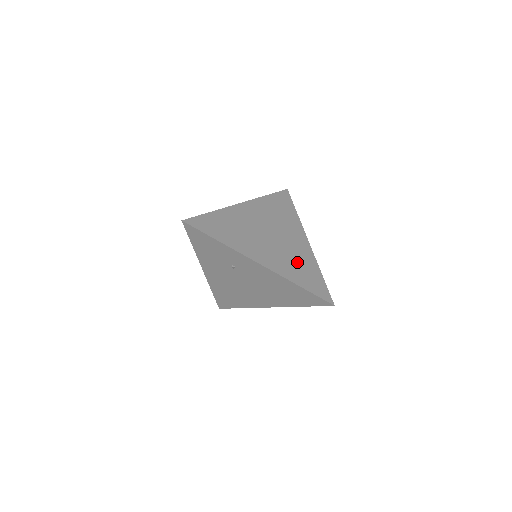
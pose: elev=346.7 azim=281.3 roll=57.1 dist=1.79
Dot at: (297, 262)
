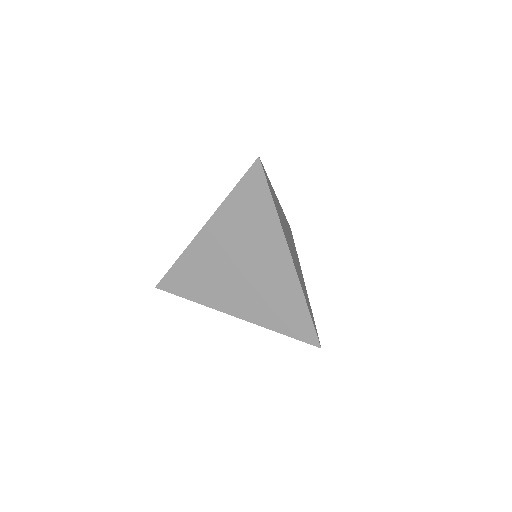
Dot at: (275, 299)
